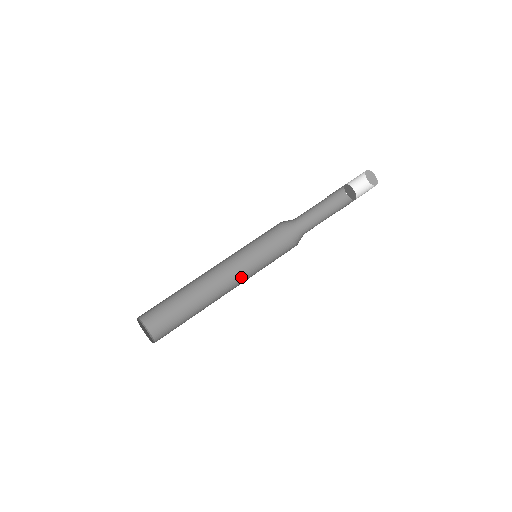
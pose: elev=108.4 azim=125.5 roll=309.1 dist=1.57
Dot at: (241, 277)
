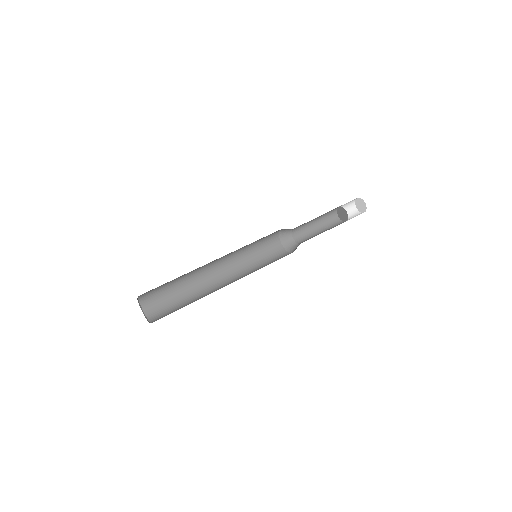
Dot at: (238, 274)
